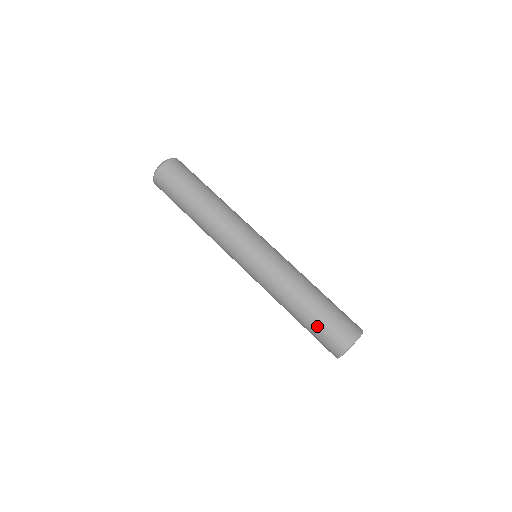
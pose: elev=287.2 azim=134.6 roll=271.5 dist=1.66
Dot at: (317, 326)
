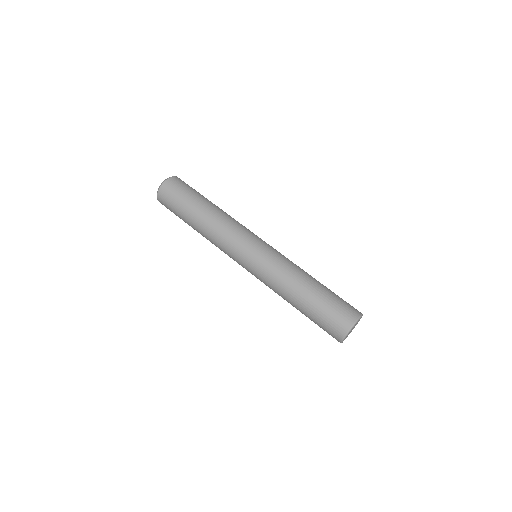
Dot at: (319, 311)
